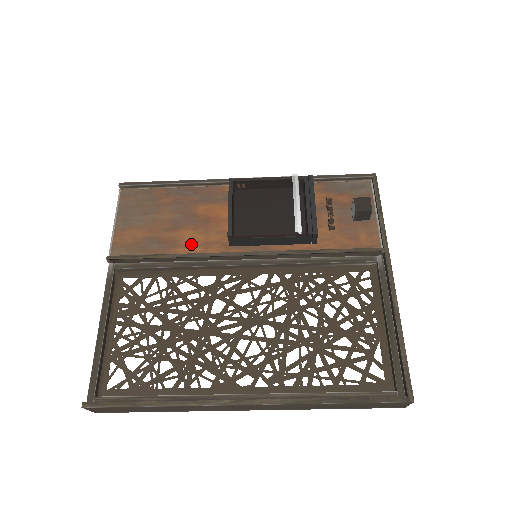
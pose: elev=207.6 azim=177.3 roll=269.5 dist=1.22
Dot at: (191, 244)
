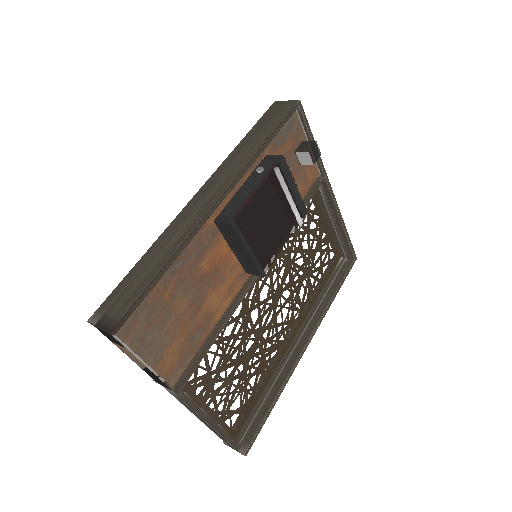
Dot at: (221, 303)
